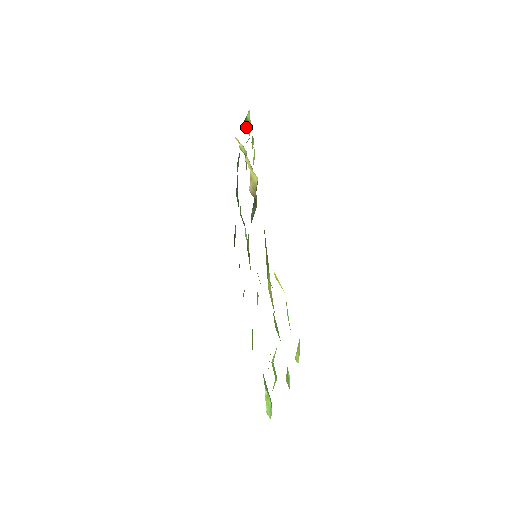
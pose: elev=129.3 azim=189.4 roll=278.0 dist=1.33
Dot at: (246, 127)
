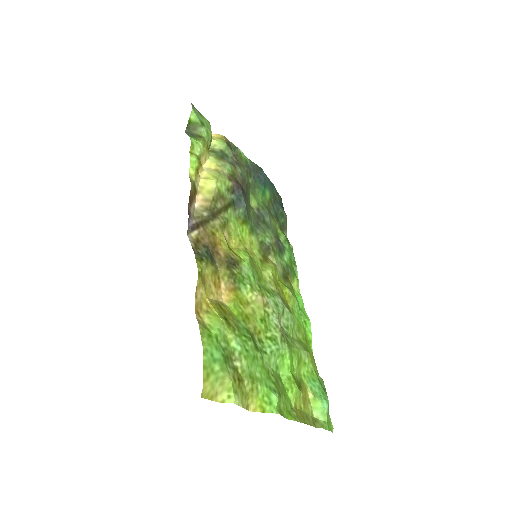
Dot at: (194, 130)
